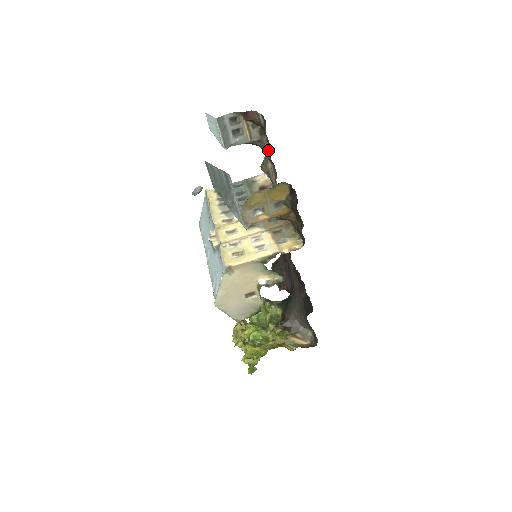
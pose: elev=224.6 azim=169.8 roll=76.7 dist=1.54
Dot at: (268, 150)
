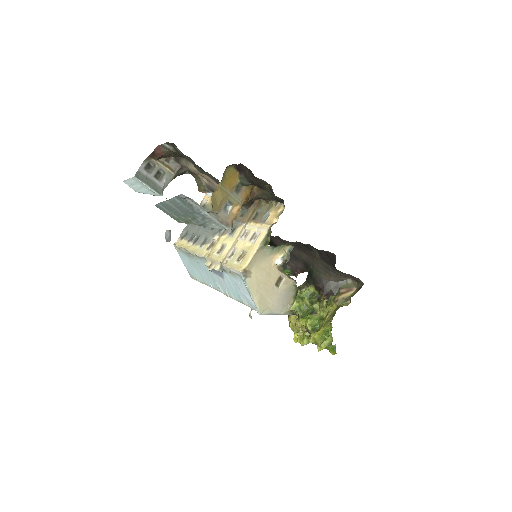
Dot at: (194, 166)
